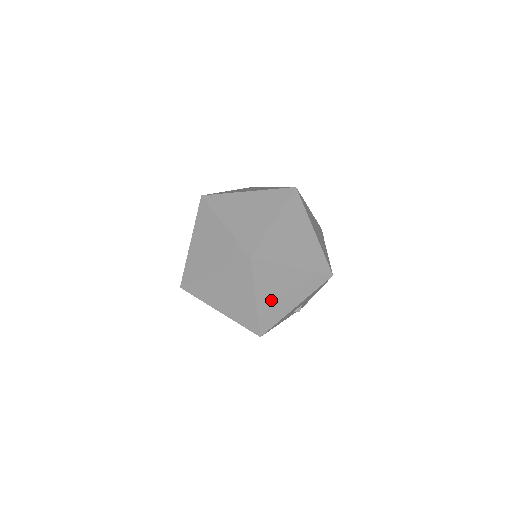
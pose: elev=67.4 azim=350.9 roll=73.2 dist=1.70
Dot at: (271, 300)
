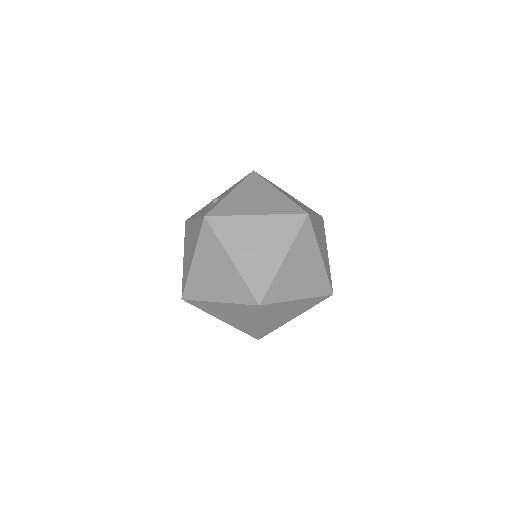
Dot at: (273, 321)
